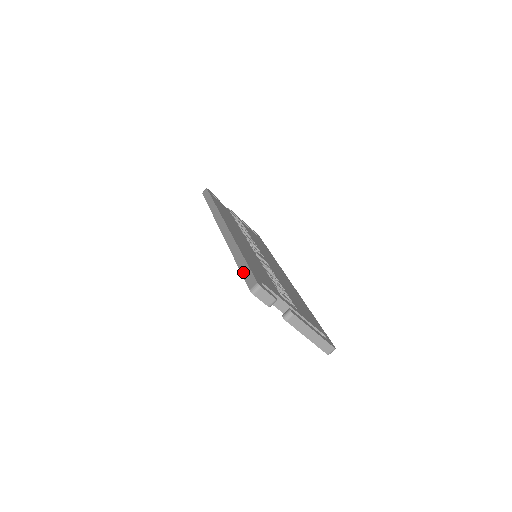
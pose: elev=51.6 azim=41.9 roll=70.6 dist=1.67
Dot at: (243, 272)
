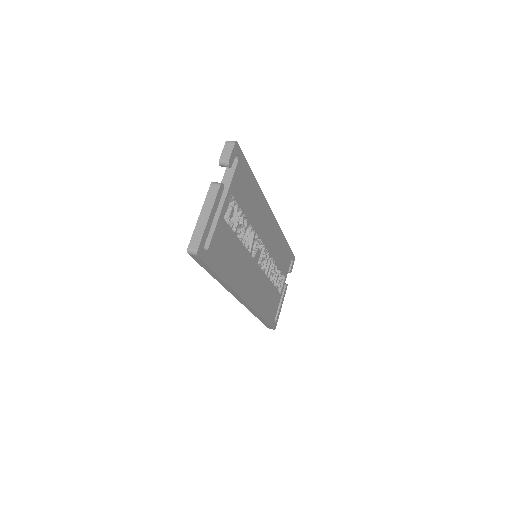
Dot at: occluded
